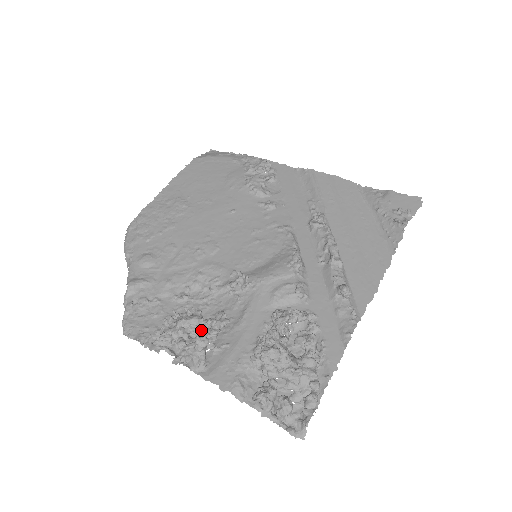
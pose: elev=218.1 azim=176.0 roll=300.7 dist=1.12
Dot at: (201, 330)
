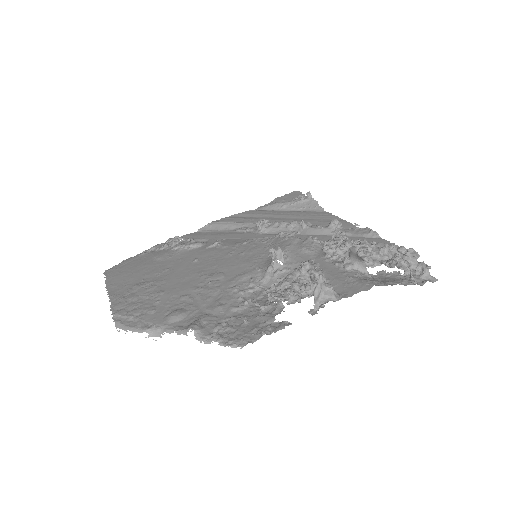
Dot at: (304, 278)
